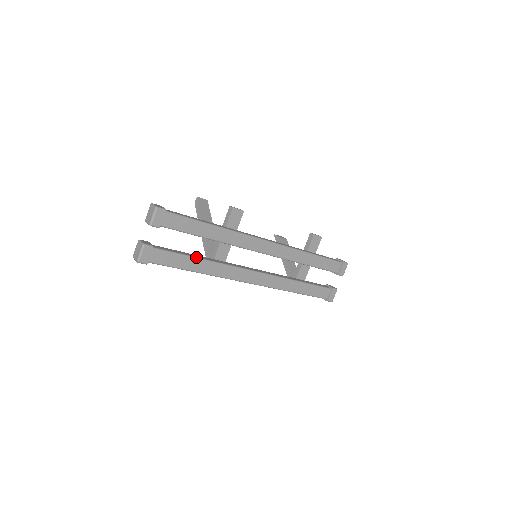
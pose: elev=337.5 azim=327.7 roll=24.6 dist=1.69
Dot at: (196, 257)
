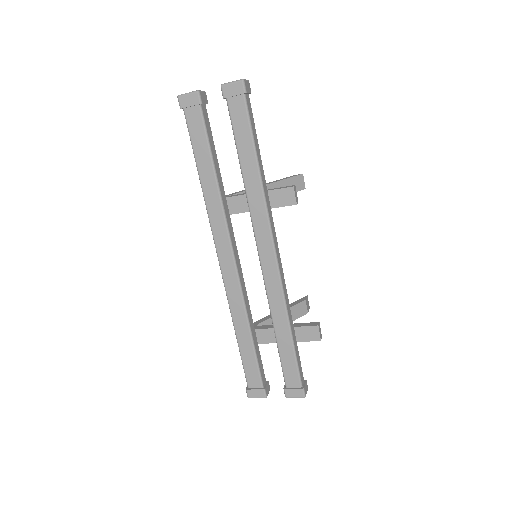
Dot at: (215, 167)
